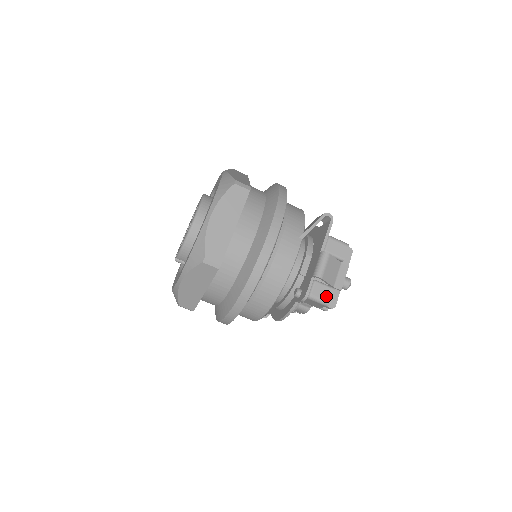
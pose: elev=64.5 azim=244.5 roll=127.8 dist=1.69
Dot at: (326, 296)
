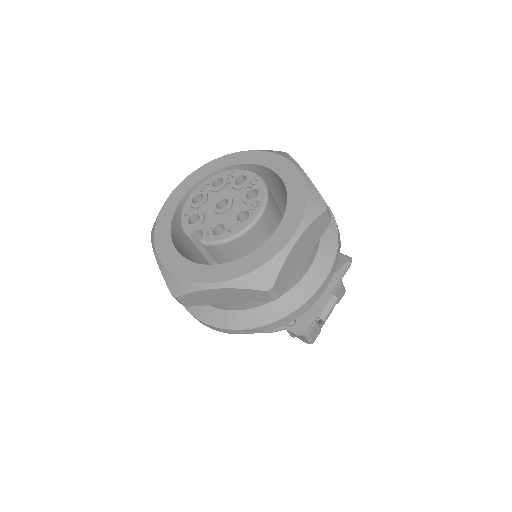
Dot at: (315, 336)
